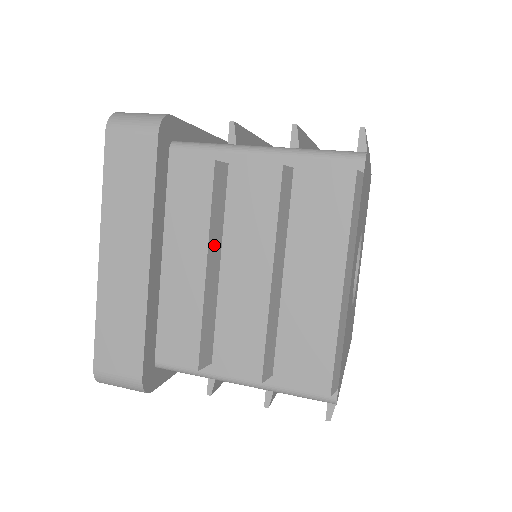
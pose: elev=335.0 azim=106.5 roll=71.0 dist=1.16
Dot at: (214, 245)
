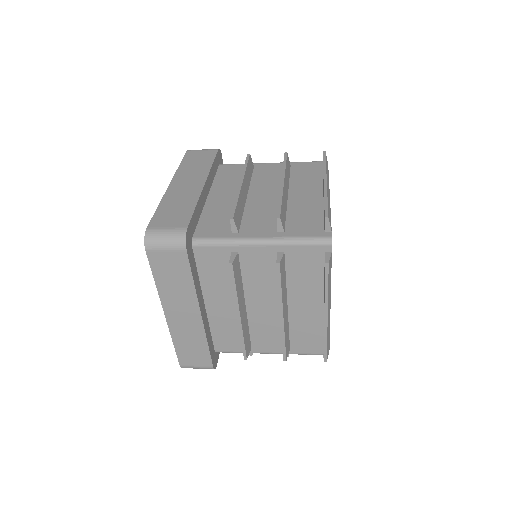
Dot at: (241, 300)
